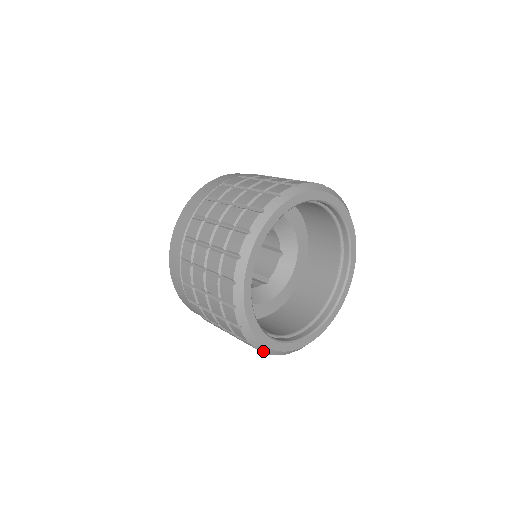
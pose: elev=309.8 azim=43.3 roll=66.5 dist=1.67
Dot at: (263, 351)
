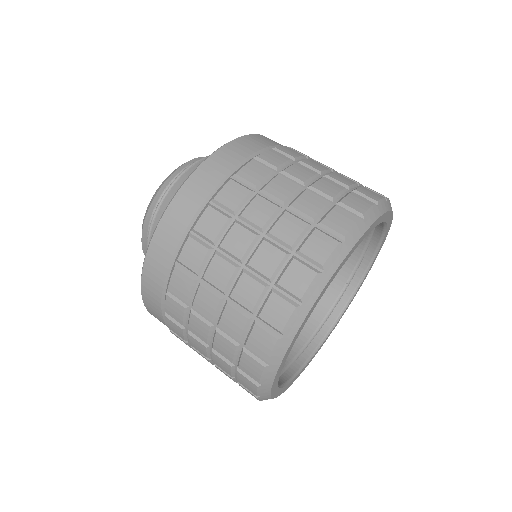
Dot at: occluded
